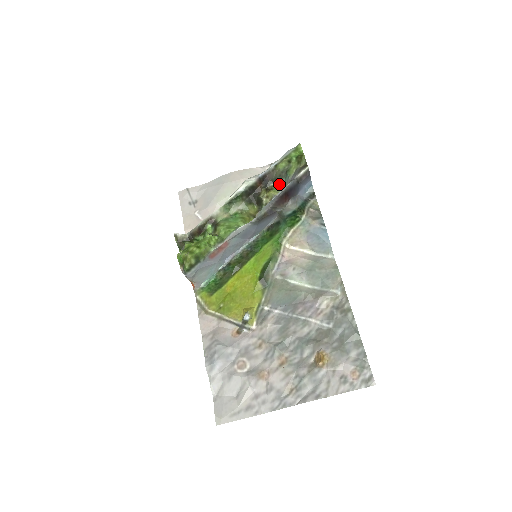
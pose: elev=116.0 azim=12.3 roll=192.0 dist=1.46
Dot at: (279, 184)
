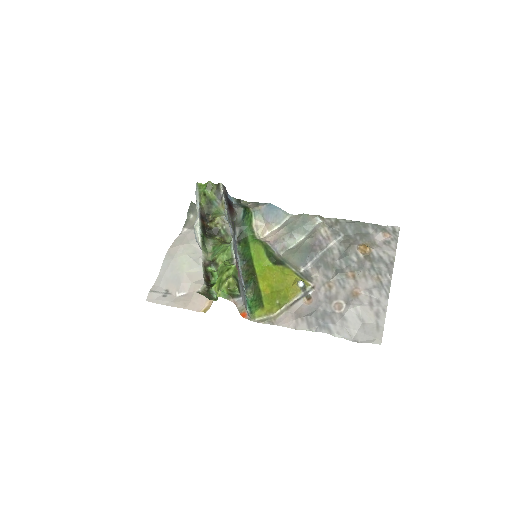
Dot at: (214, 212)
